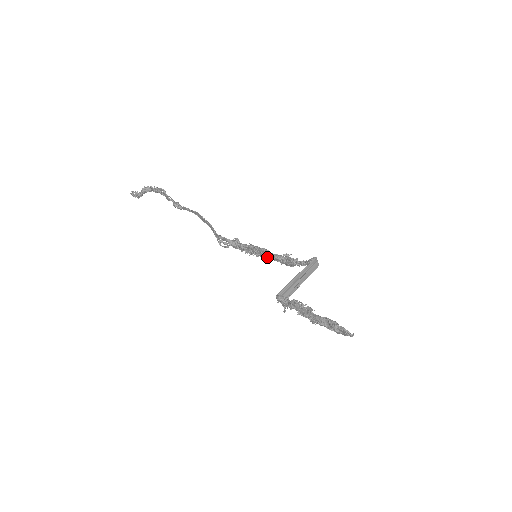
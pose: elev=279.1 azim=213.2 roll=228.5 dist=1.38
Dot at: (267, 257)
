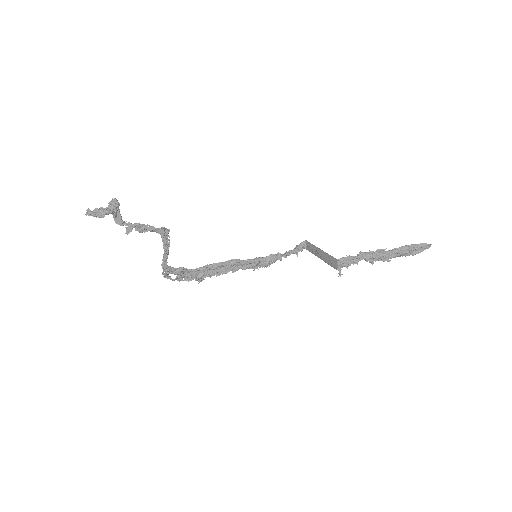
Dot at: (233, 270)
